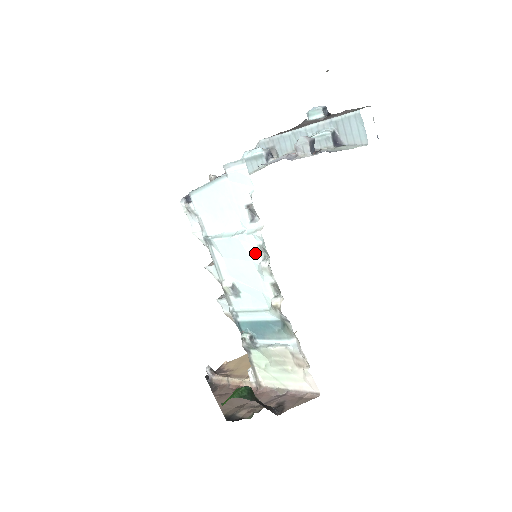
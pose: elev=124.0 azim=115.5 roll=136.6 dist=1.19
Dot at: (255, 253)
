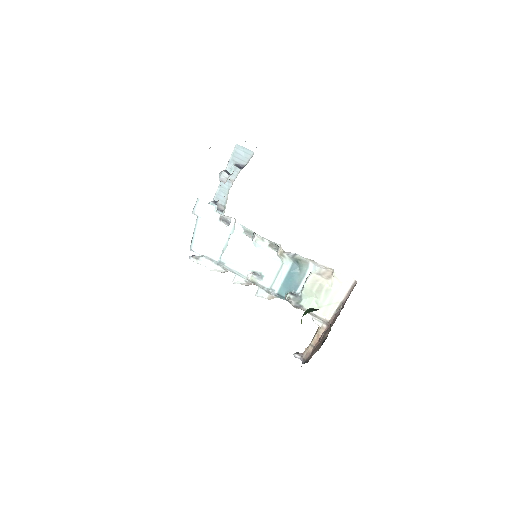
Dot at: (246, 239)
